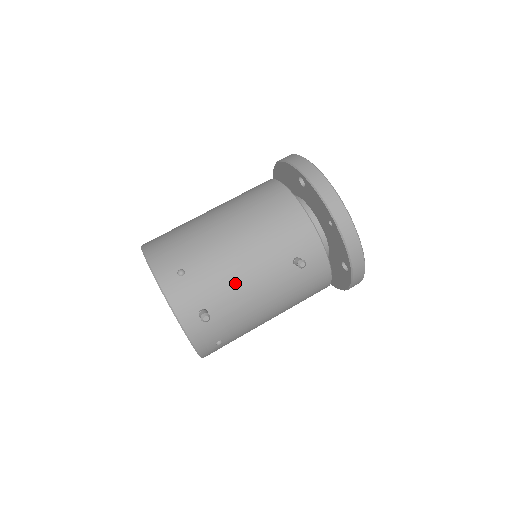
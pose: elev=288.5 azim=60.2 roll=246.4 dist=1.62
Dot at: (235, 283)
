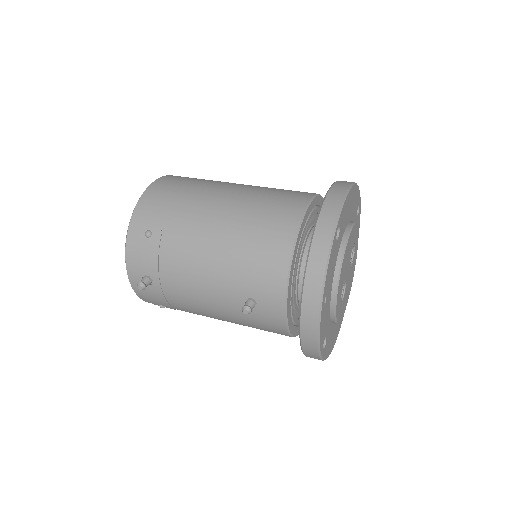
Dot at: (184, 277)
